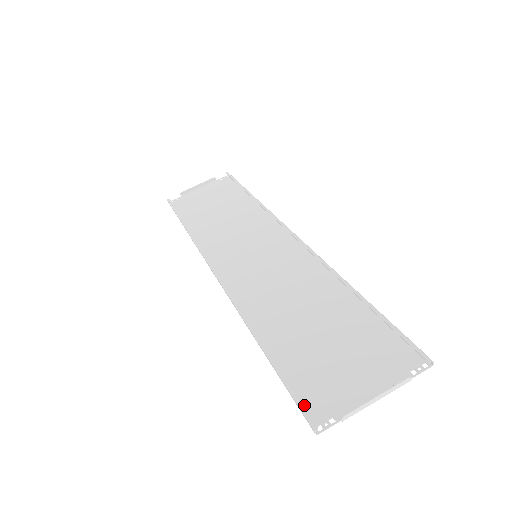
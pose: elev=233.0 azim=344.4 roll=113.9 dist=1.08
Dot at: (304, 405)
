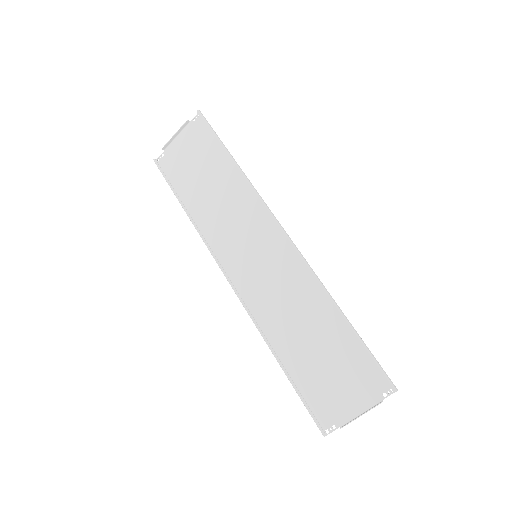
Dot at: (315, 418)
